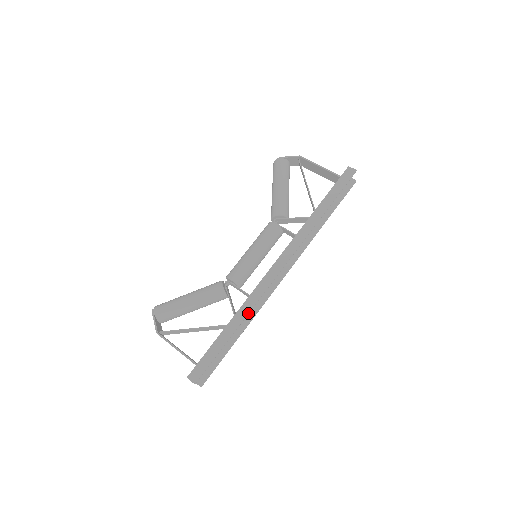
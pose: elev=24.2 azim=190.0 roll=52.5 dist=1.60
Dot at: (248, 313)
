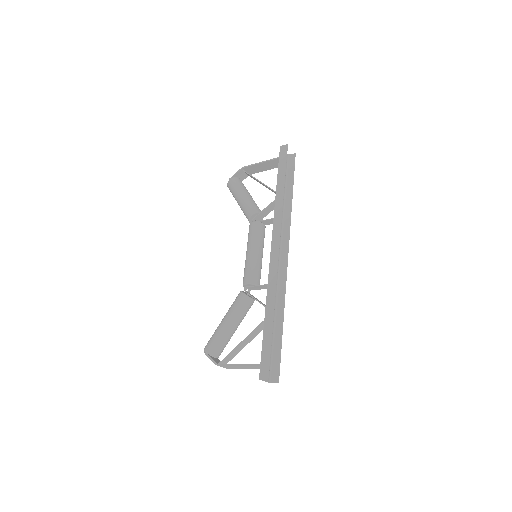
Dot at: (274, 297)
